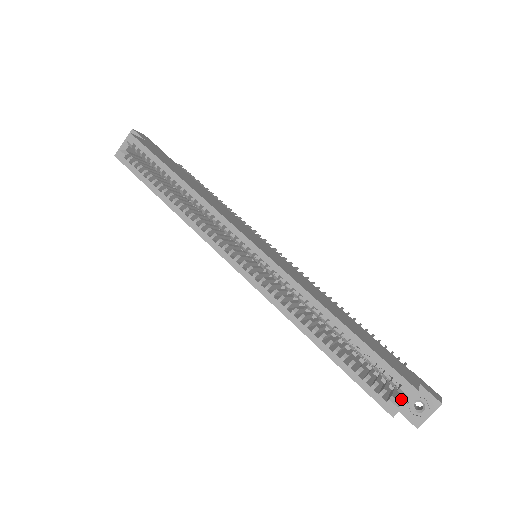
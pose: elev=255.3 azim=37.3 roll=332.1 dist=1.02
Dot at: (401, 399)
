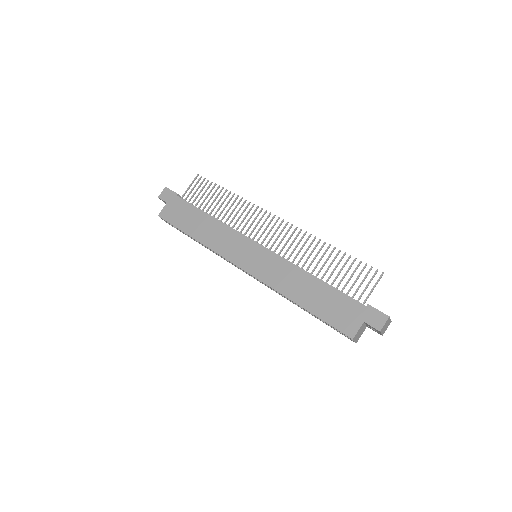
Dot at: occluded
